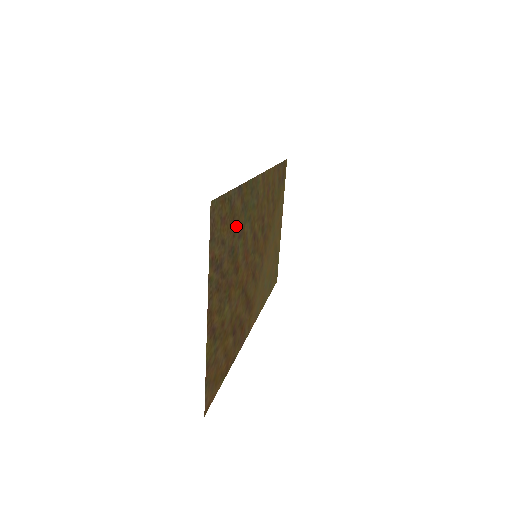
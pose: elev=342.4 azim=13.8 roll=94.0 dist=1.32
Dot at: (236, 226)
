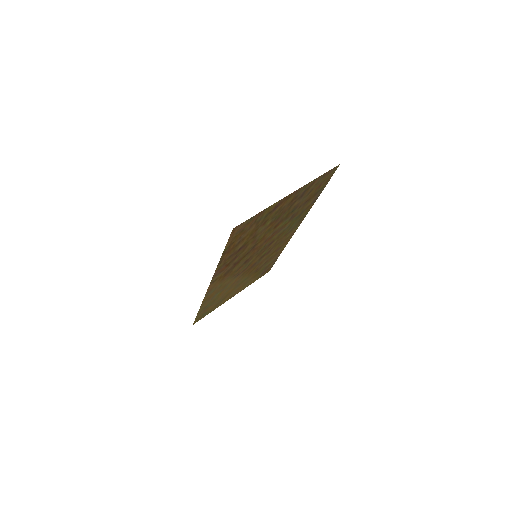
Dot at: (302, 207)
